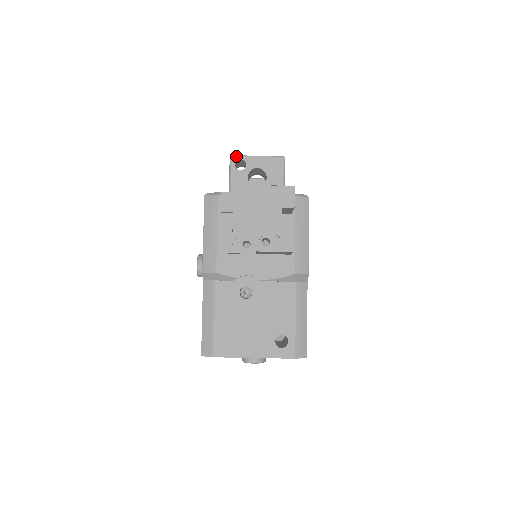
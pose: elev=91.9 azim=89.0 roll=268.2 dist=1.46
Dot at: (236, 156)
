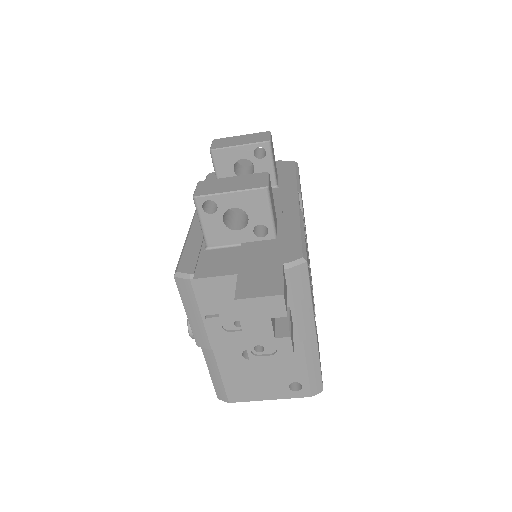
Dot at: (201, 197)
